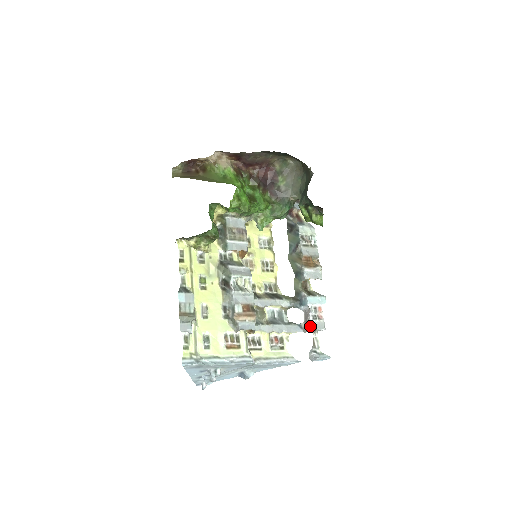
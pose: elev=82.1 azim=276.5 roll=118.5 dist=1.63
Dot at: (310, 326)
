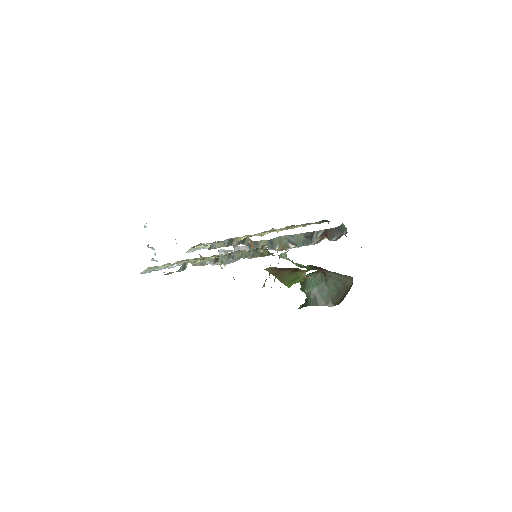
Dot at: occluded
